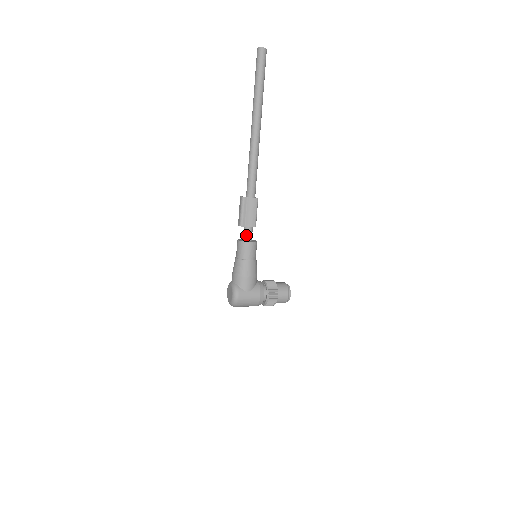
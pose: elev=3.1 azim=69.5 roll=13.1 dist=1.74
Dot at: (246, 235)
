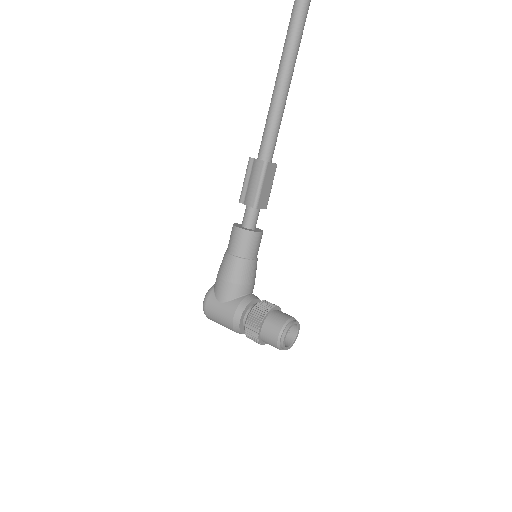
Dot at: (244, 217)
